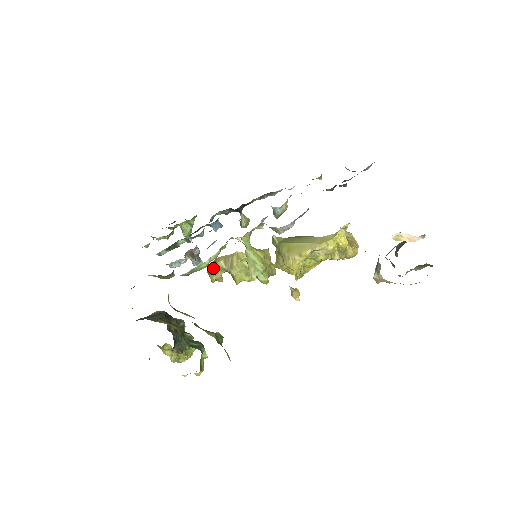
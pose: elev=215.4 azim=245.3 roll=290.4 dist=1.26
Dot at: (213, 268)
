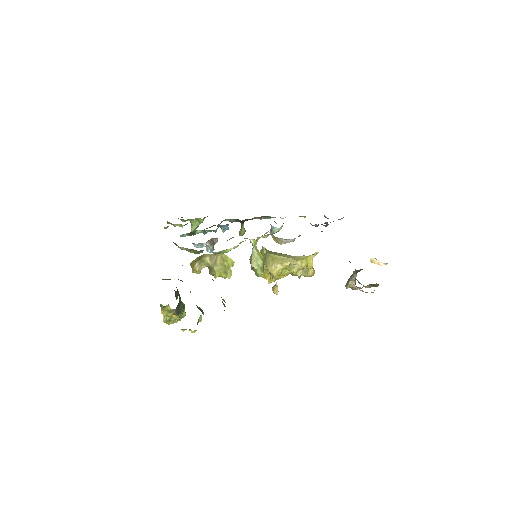
Dot at: (199, 261)
